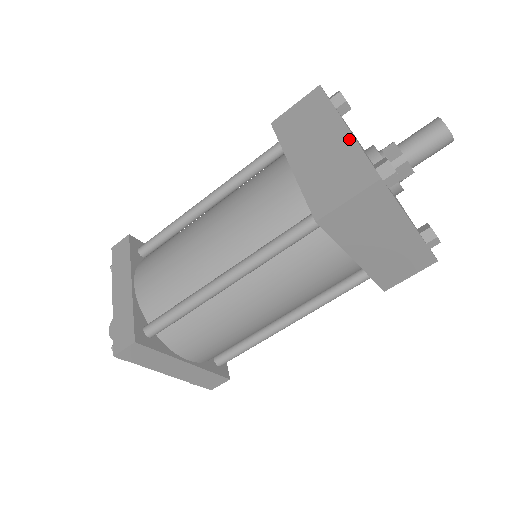
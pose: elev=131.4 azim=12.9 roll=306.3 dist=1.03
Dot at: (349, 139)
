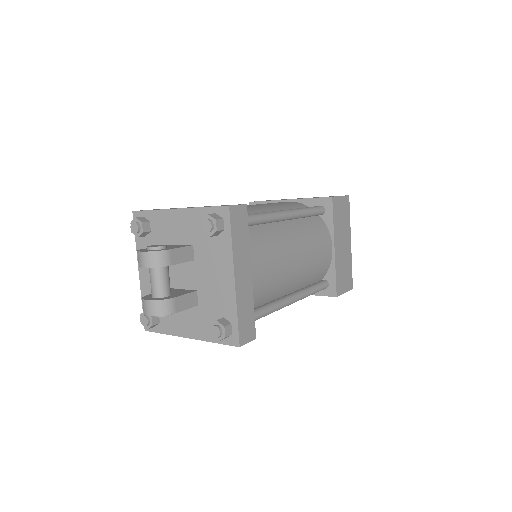
Dot at: occluded
